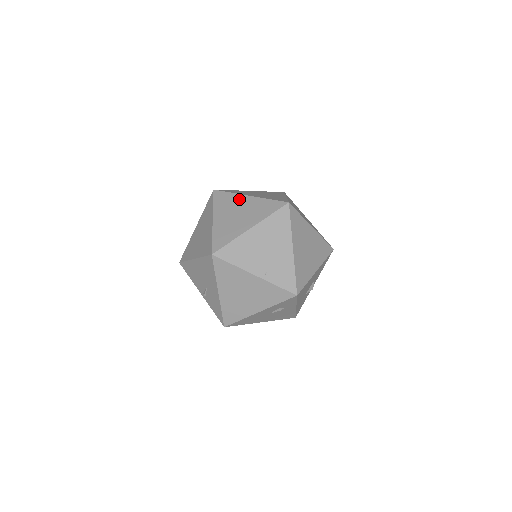
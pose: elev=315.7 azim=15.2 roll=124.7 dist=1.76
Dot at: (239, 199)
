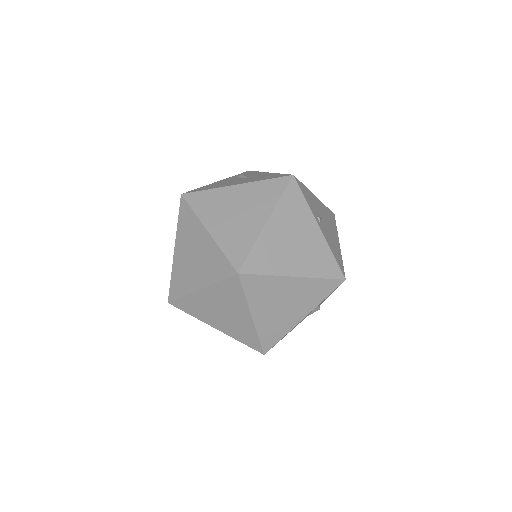
Dot at: (198, 231)
